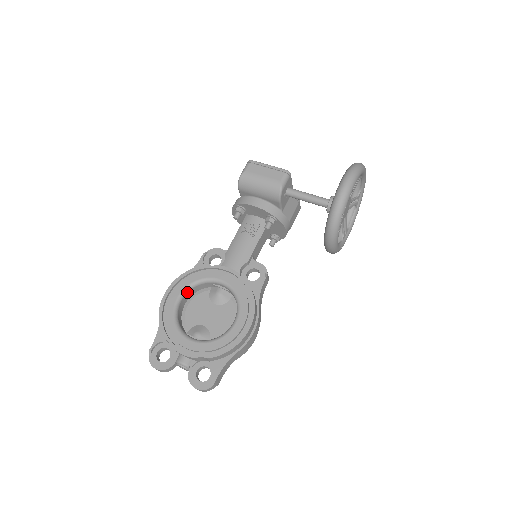
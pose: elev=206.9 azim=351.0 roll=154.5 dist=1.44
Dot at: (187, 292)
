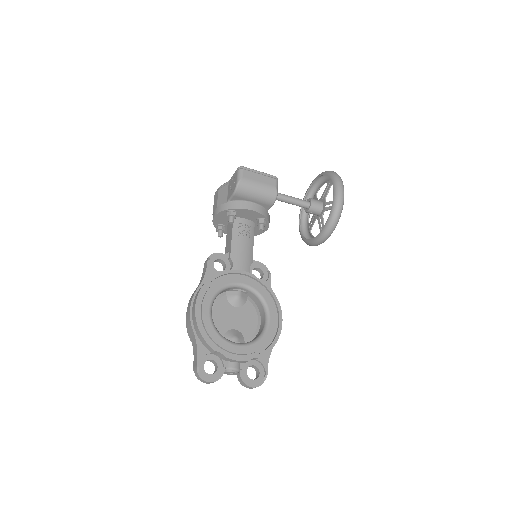
Dot at: occluded
